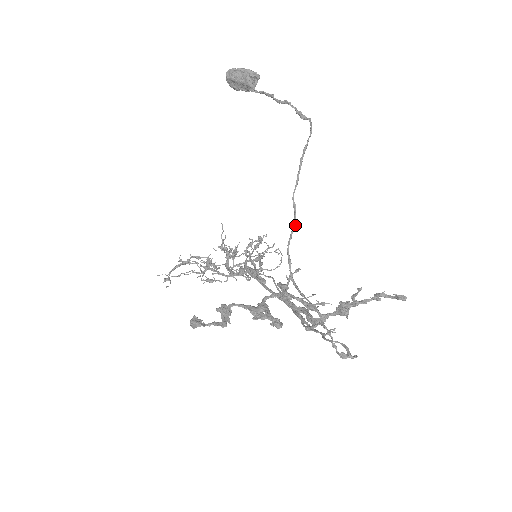
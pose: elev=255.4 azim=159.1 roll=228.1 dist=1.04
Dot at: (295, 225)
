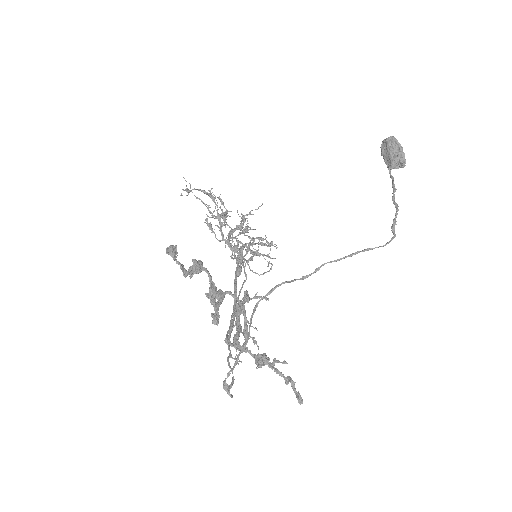
Dot at: (303, 279)
